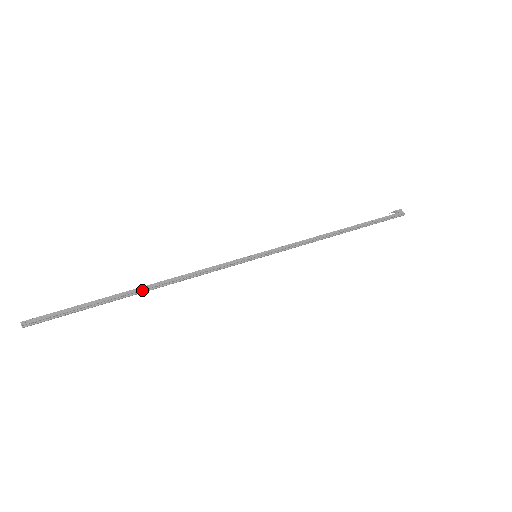
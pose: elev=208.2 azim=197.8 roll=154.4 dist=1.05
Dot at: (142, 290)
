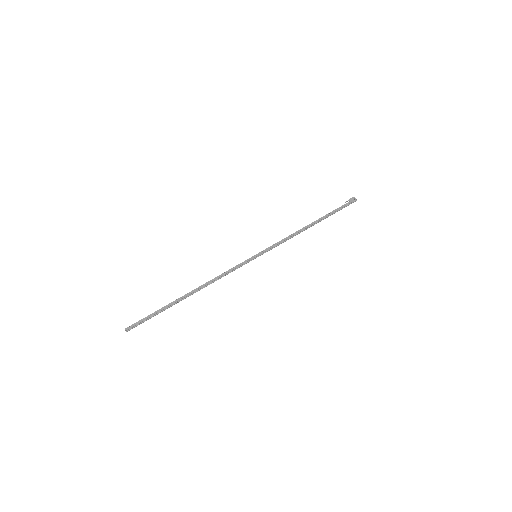
Dot at: (189, 295)
